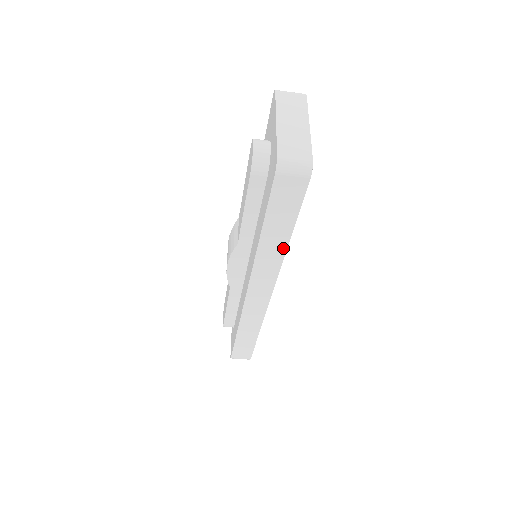
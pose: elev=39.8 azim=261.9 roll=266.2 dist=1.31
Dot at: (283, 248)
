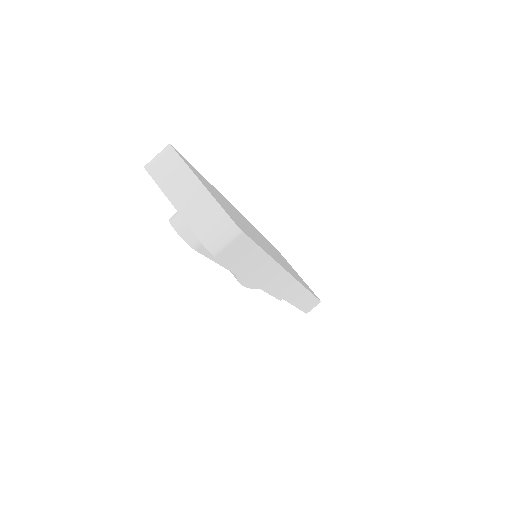
Dot at: (272, 263)
